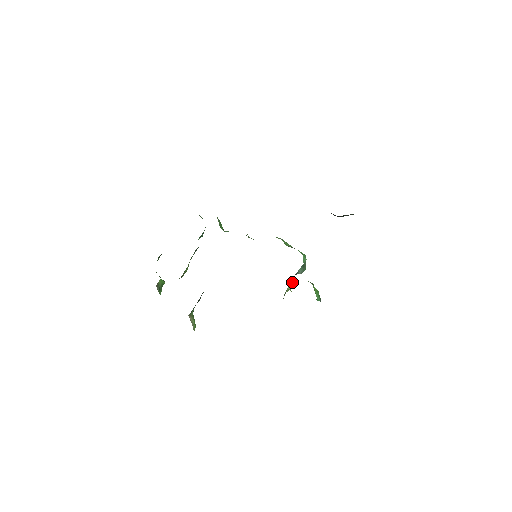
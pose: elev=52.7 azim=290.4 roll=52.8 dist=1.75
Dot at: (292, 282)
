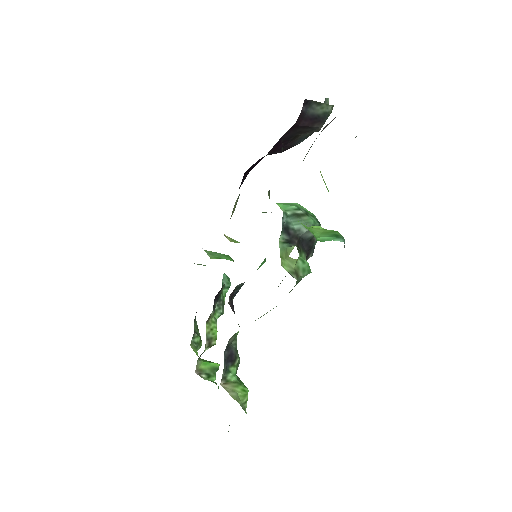
Dot at: (286, 247)
